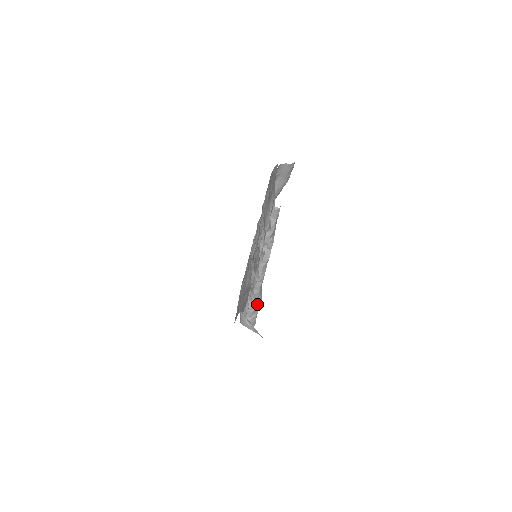
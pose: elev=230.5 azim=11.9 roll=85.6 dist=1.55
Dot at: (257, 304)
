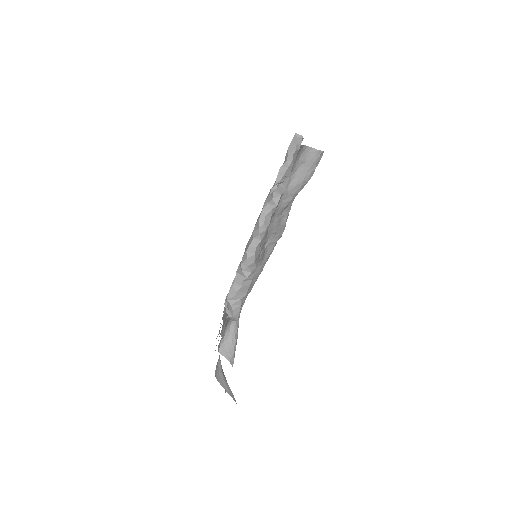
Dot at: (247, 277)
